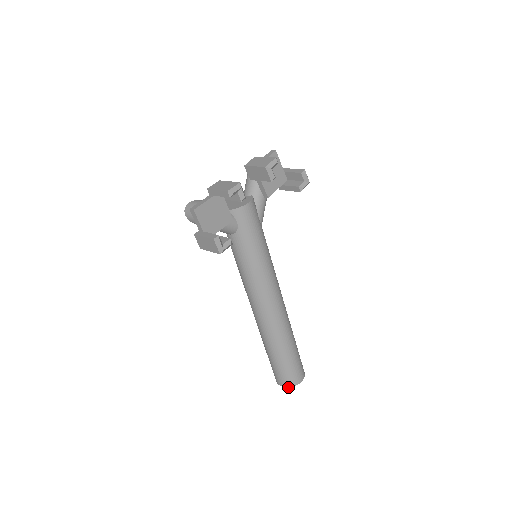
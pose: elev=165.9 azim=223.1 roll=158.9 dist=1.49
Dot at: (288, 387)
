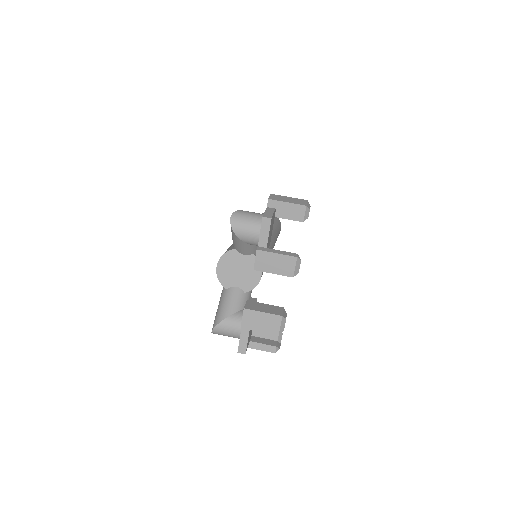
Dot at: occluded
